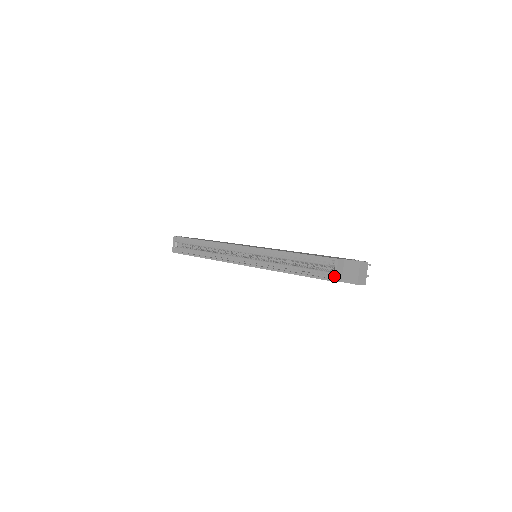
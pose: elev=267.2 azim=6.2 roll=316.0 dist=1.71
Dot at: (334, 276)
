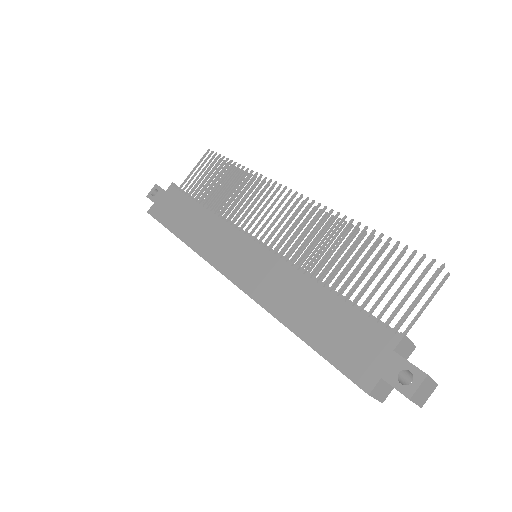
Dot at: (376, 399)
